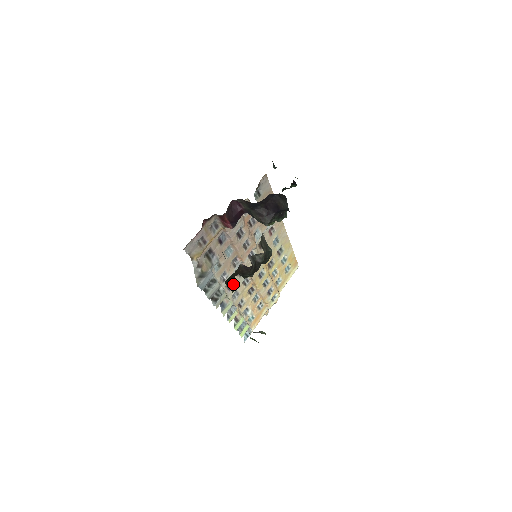
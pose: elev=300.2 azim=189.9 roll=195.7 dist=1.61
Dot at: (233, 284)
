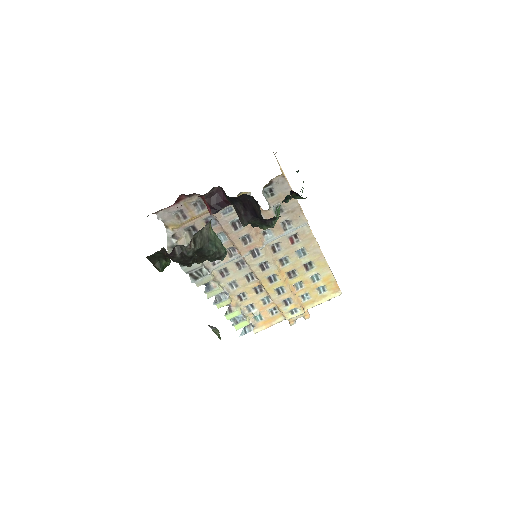
Dot at: (162, 264)
